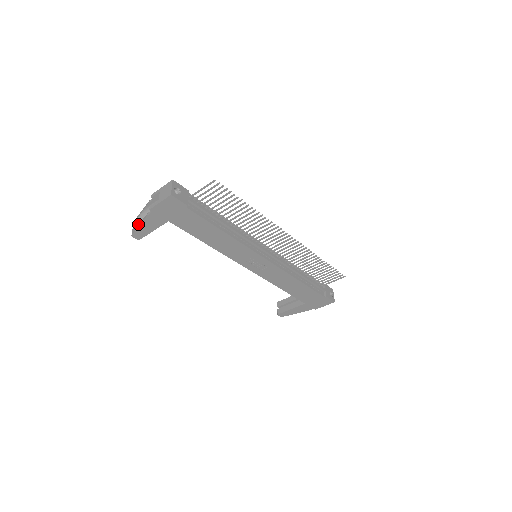
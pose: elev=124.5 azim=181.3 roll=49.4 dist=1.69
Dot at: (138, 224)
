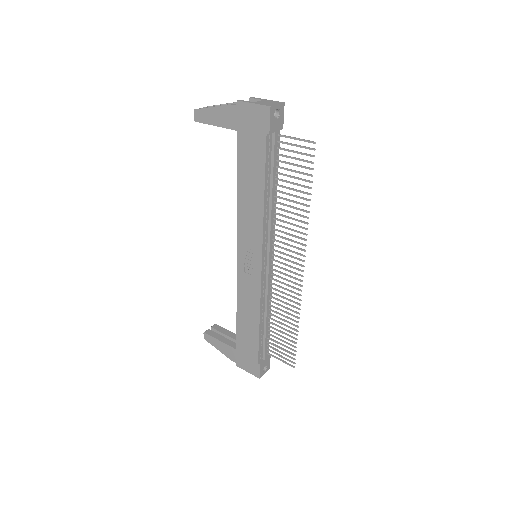
Dot at: occluded
